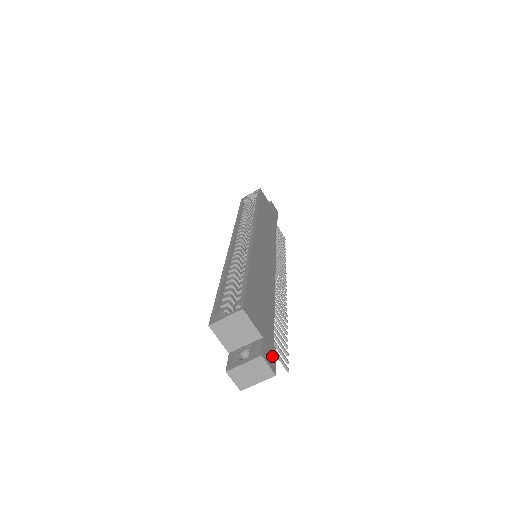
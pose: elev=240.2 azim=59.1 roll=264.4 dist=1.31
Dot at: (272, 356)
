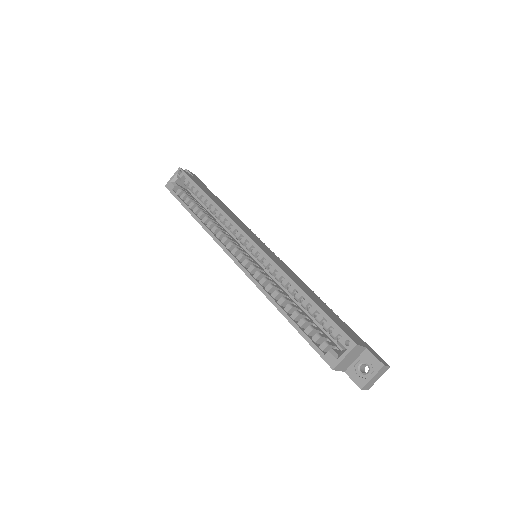
Dot at: (376, 354)
